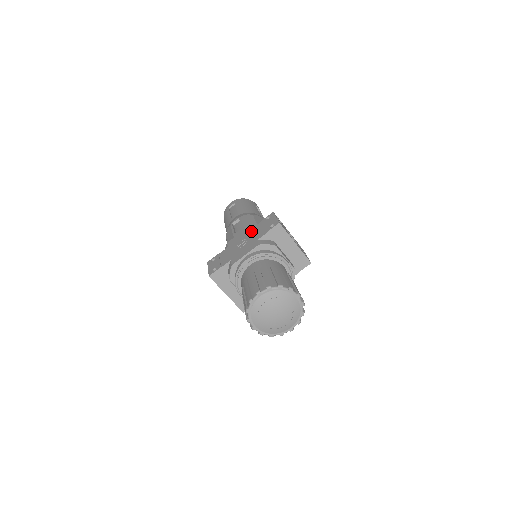
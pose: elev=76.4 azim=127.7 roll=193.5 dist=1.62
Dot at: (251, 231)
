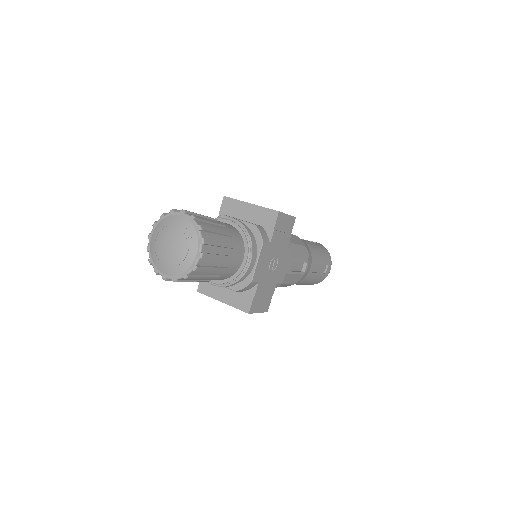
Dot at: occluded
